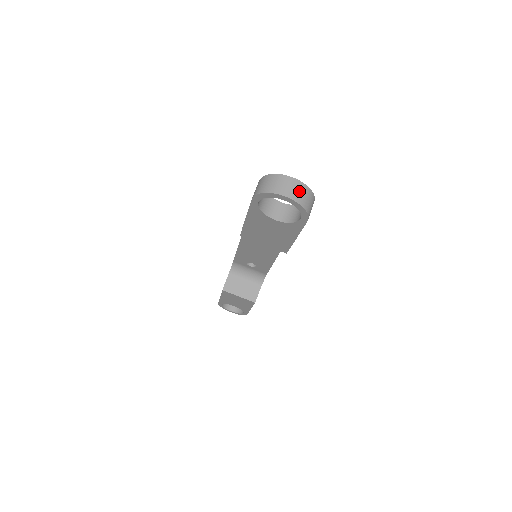
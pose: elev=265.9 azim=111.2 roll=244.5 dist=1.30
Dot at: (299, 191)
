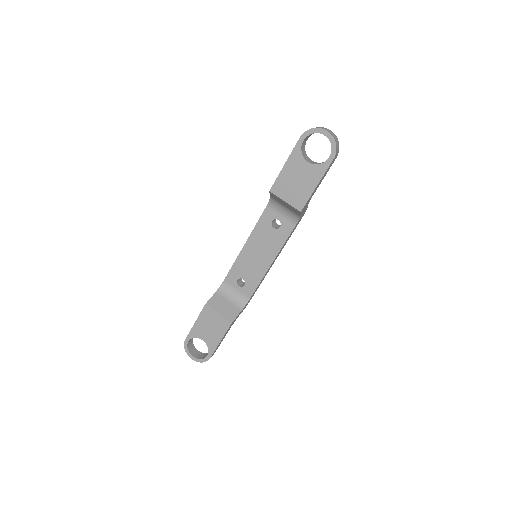
Dot at: (334, 135)
